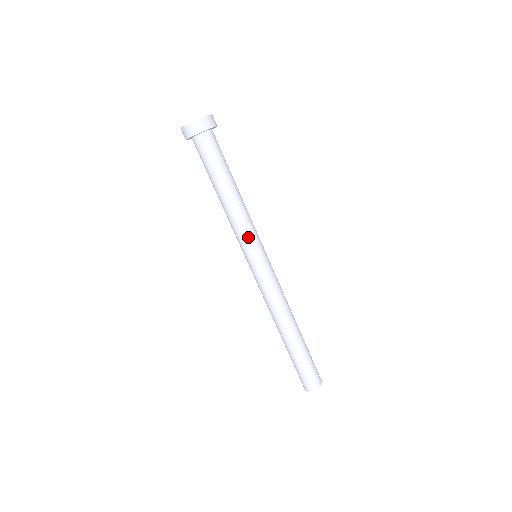
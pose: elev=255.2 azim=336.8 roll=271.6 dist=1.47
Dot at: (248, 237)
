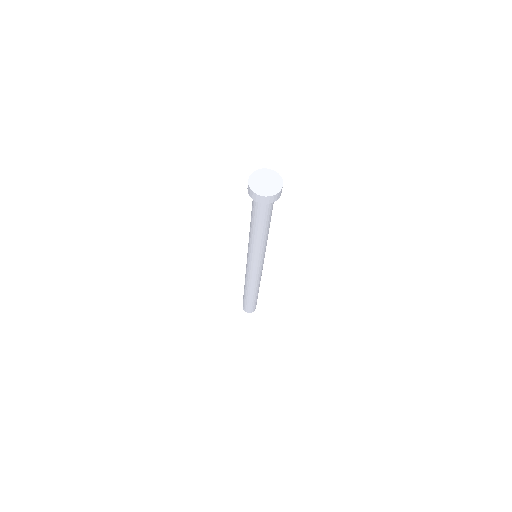
Dot at: (262, 253)
